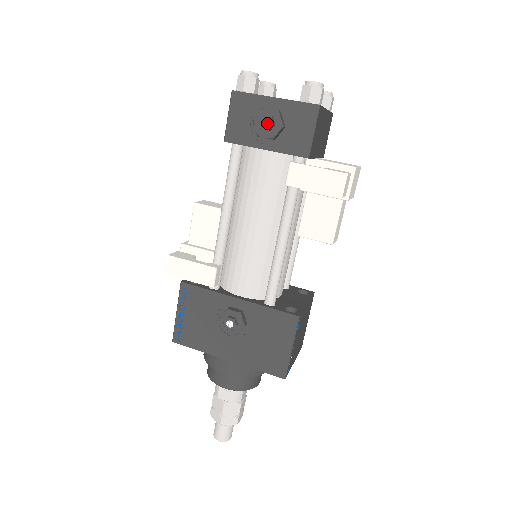
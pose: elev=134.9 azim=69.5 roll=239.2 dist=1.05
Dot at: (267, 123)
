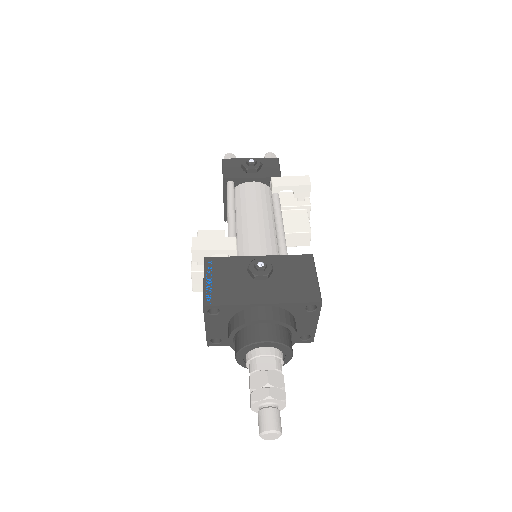
Dot at: (252, 160)
